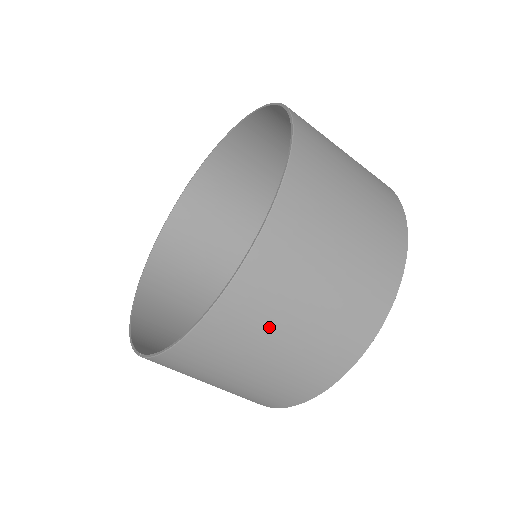
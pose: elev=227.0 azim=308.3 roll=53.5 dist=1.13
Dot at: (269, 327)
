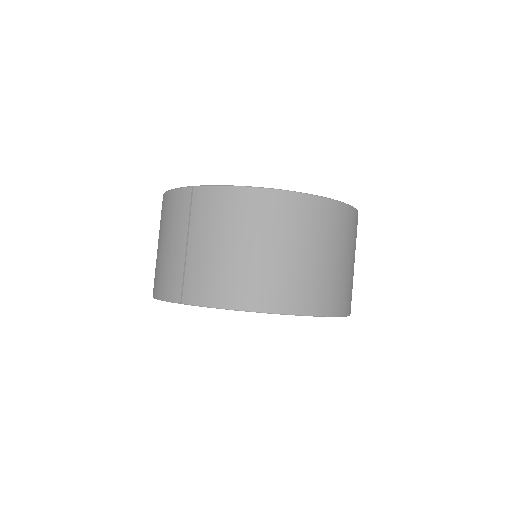
Dot at: (295, 234)
